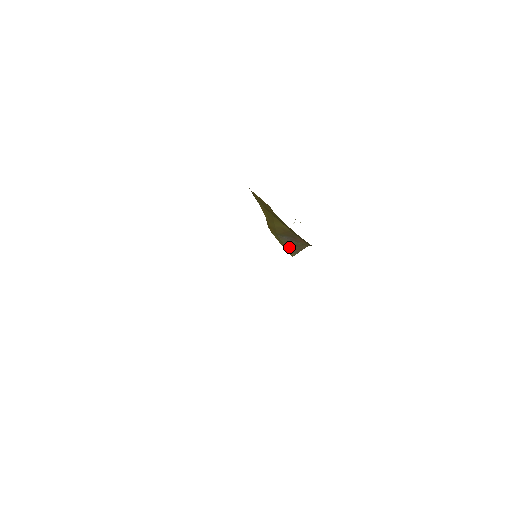
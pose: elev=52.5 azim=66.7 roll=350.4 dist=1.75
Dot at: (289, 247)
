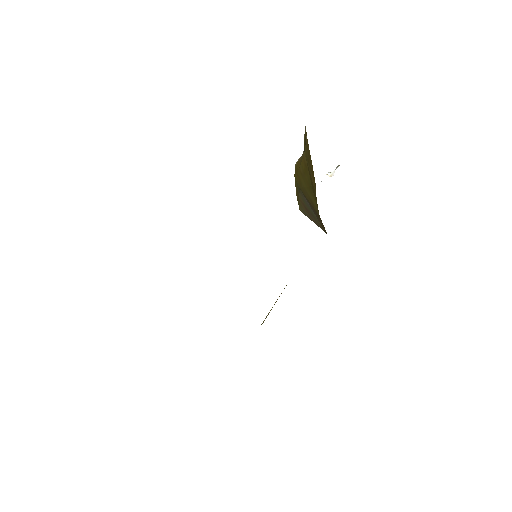
Dot at: (303, 206)
